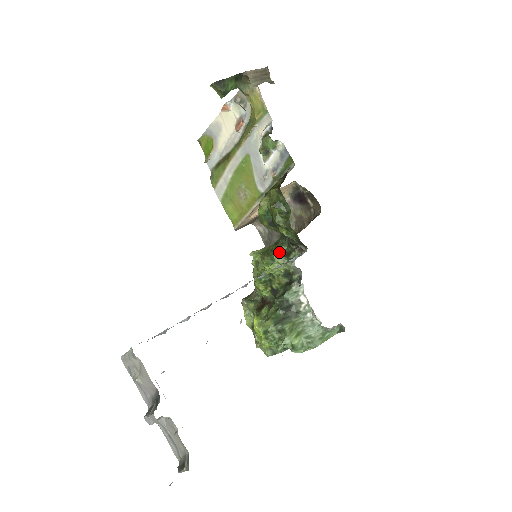
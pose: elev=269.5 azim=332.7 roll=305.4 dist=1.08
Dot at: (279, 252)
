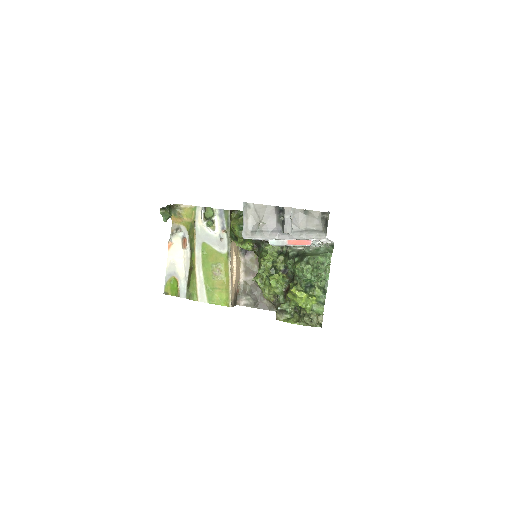
Dot at: (265, 253)
